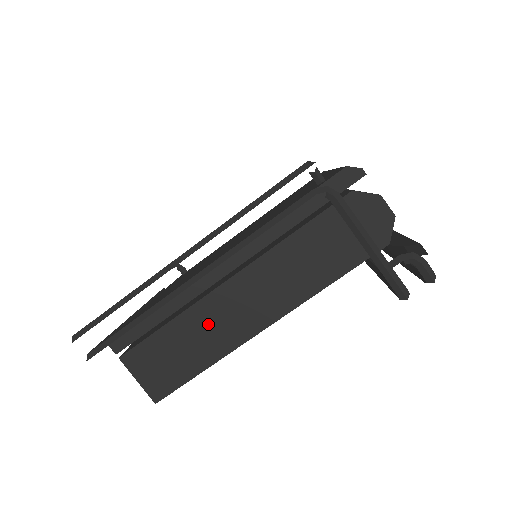
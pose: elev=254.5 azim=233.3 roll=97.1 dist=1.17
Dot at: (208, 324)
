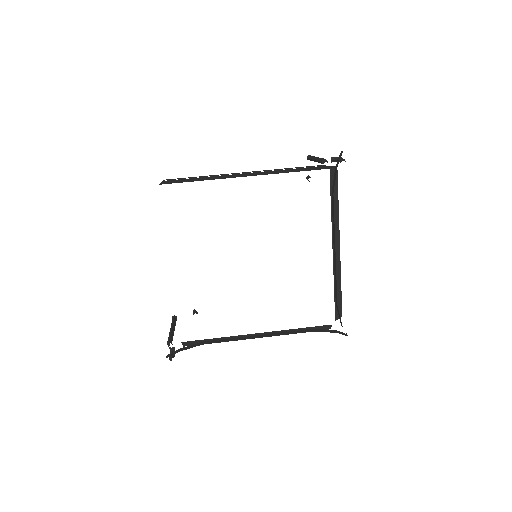
Dot at: (218, 177)
